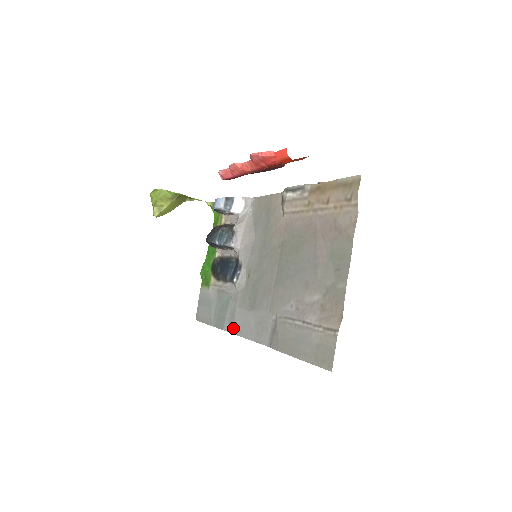
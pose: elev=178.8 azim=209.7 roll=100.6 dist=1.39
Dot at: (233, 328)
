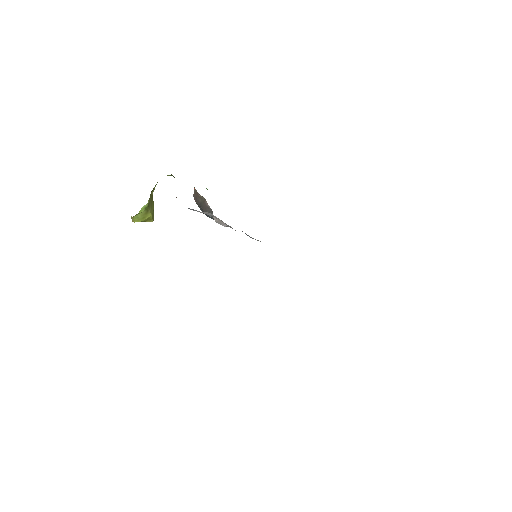
Dot at: occluded
